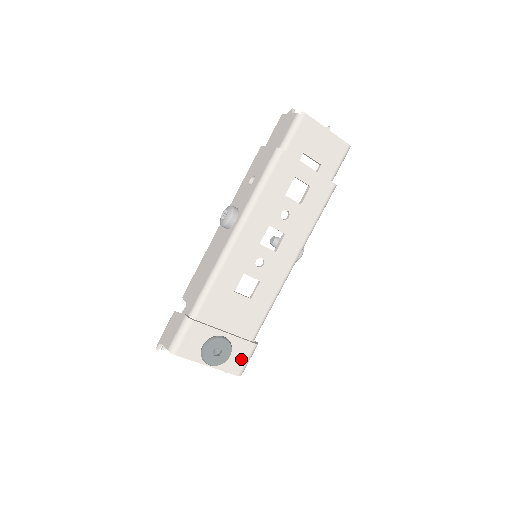
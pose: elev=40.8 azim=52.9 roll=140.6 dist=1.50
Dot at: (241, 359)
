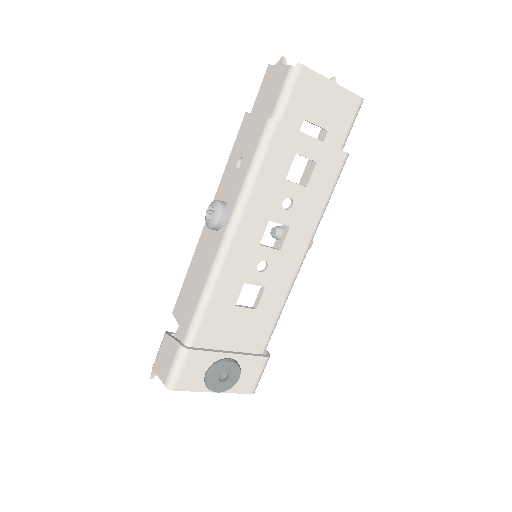
Dot at: (252, 376)
